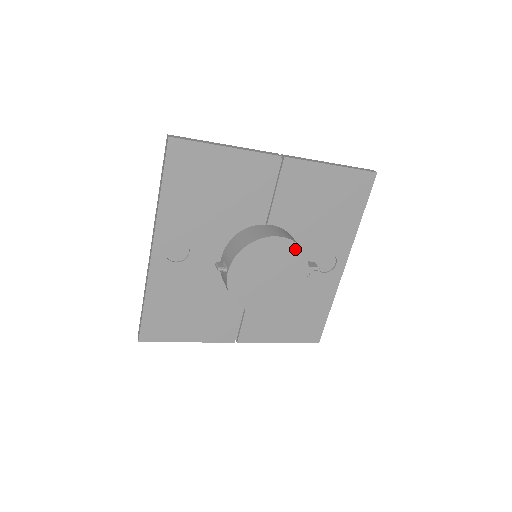
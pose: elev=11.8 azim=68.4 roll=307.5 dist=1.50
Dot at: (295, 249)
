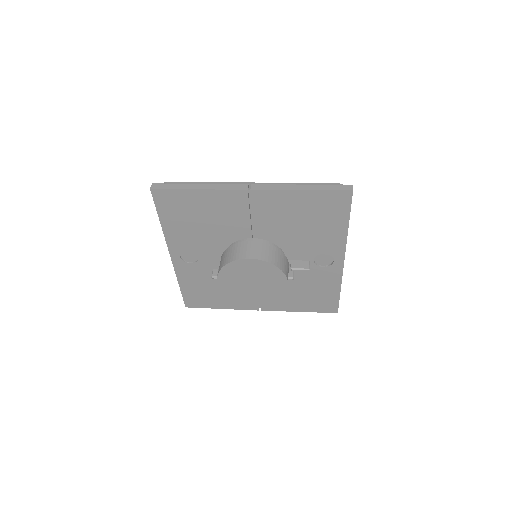
Dot at: (268, 266)
